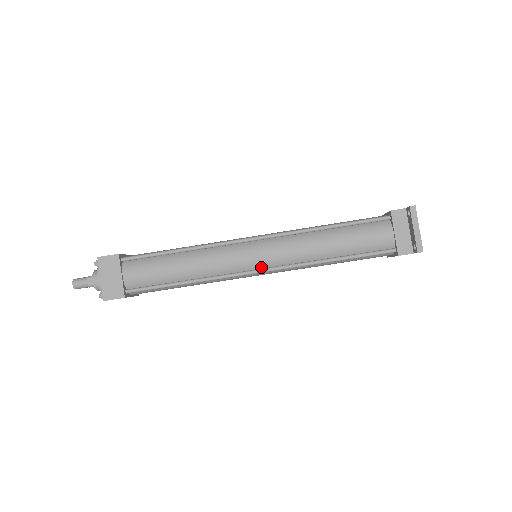
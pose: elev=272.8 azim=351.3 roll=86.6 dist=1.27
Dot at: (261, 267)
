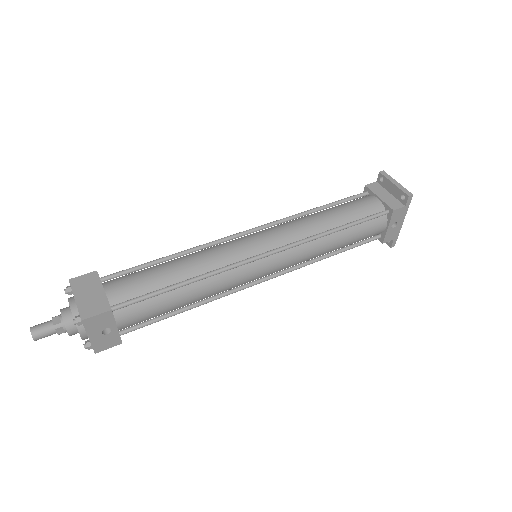
Dot at: (267, 251)
